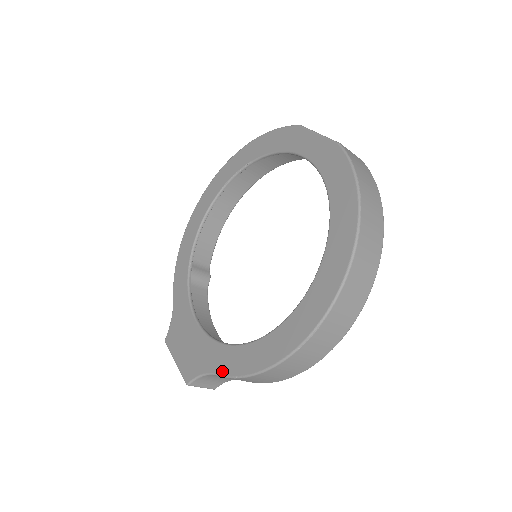
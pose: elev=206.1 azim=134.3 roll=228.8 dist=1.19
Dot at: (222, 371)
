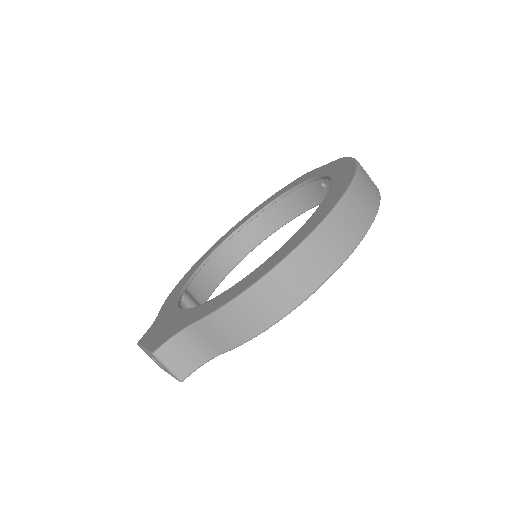
Dot at: (201, 316)
